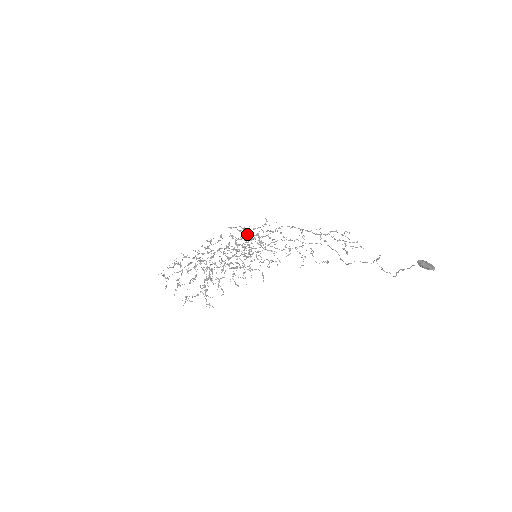
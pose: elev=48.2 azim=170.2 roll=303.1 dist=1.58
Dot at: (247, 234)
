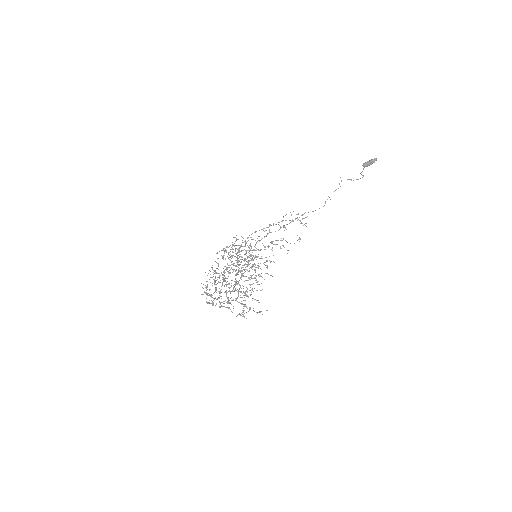
Dot at: (233, 249)
